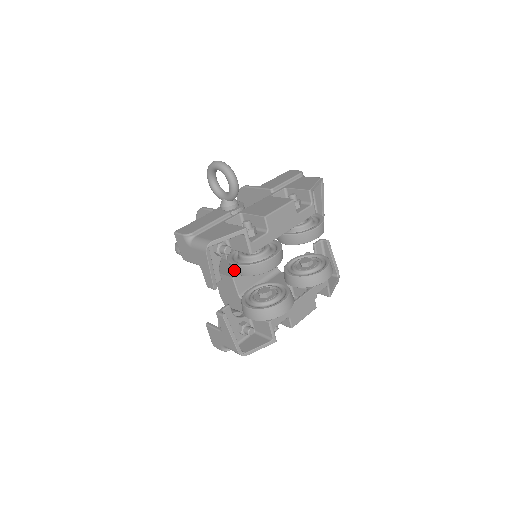
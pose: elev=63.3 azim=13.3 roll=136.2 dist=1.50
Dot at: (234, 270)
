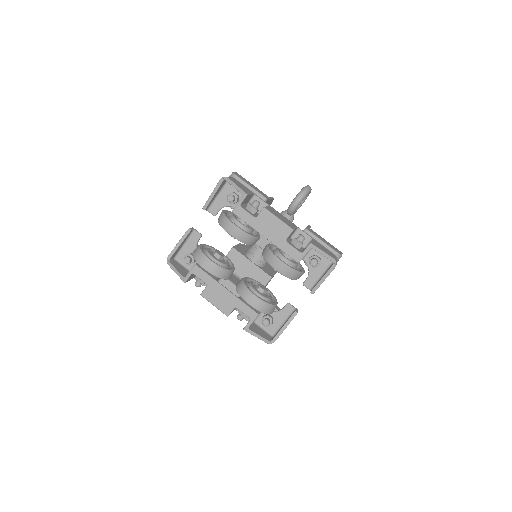
Dot at: occluded
